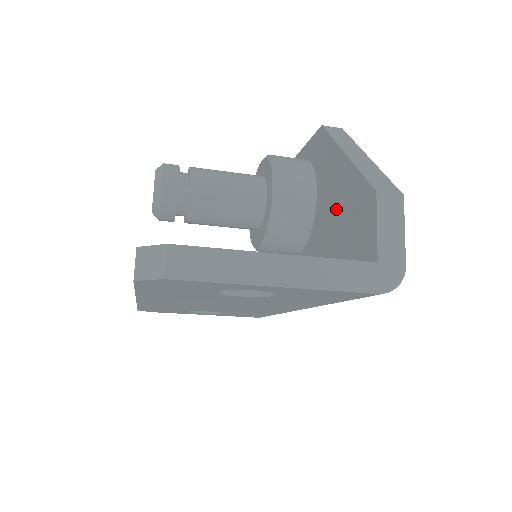
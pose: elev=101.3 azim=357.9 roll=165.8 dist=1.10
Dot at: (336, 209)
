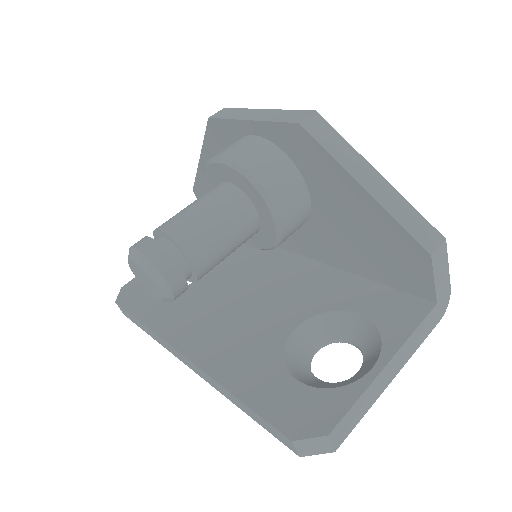
Dot at: (356, 229)
